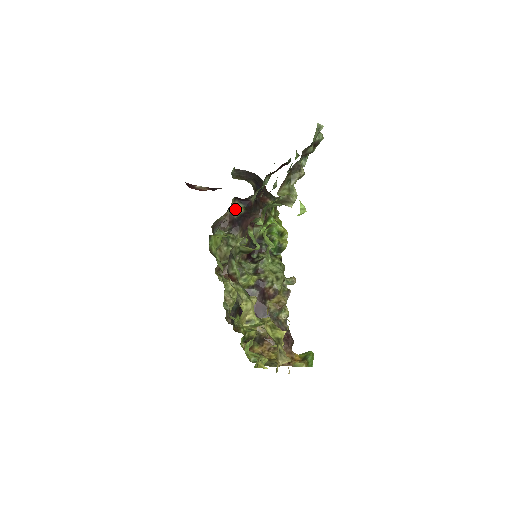
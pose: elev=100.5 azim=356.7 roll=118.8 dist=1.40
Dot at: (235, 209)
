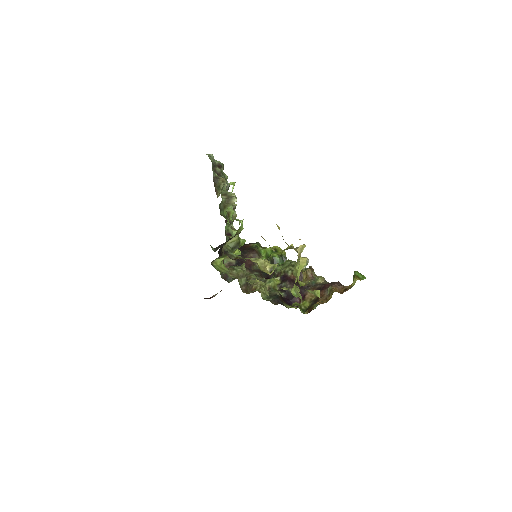
Dot at: (229, 259)
